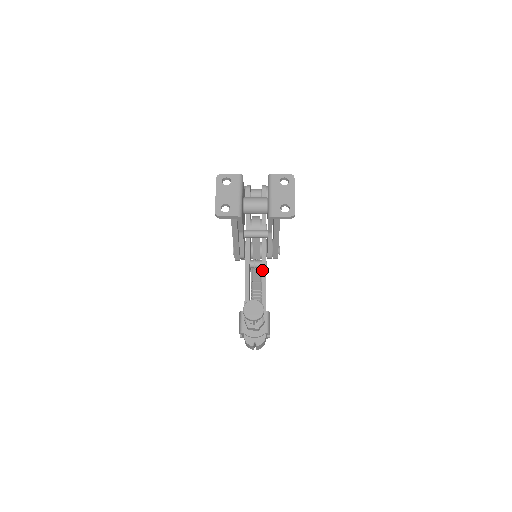
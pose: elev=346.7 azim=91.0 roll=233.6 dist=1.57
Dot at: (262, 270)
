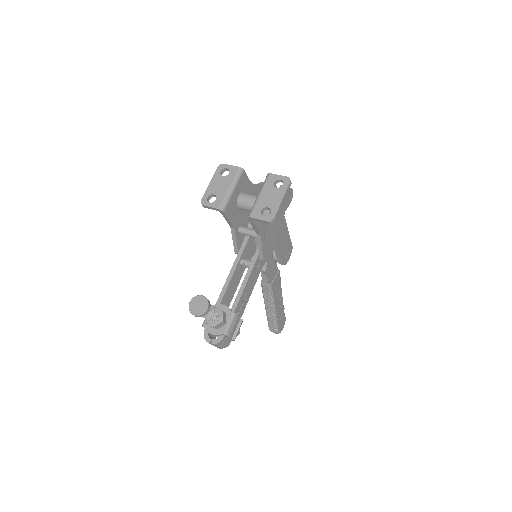
Dot at: (247, 271)
